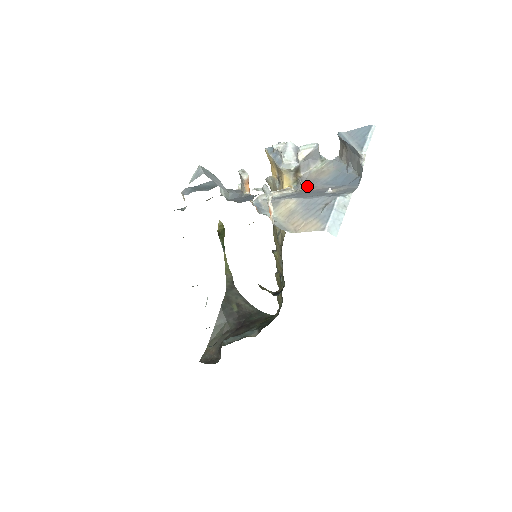
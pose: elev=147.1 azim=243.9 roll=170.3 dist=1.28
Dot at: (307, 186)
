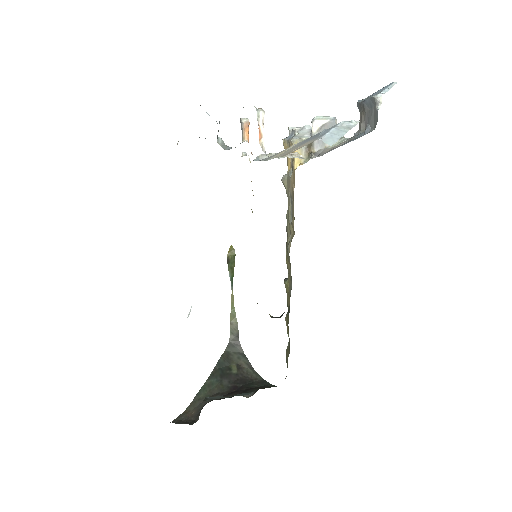
Dot at: (318, 156)
